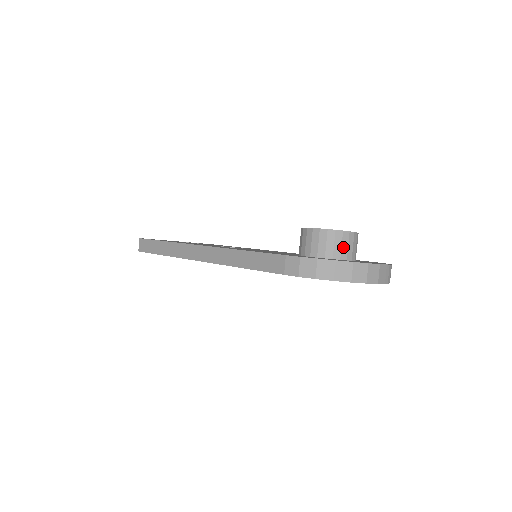
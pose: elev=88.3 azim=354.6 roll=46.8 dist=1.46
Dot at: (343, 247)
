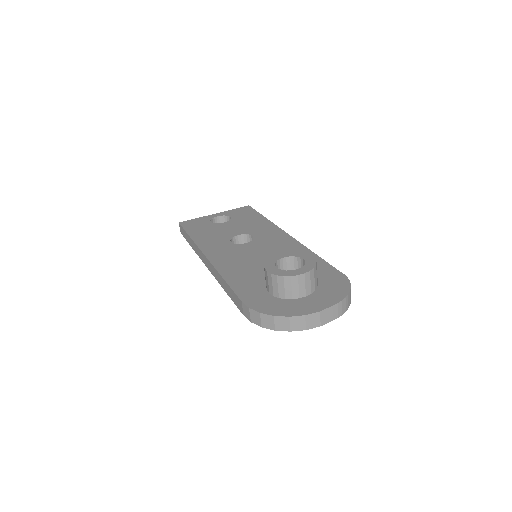
Dot at: (293, 289)
